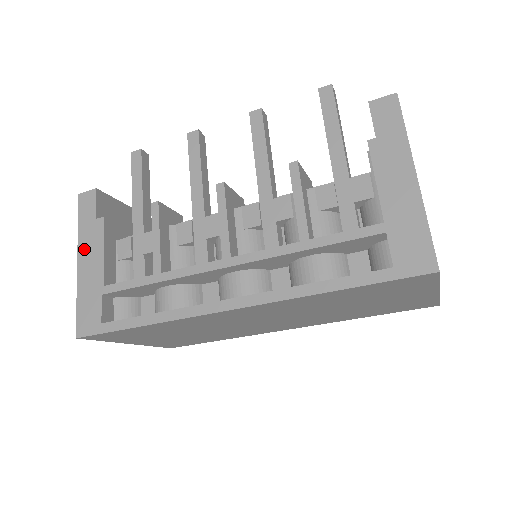
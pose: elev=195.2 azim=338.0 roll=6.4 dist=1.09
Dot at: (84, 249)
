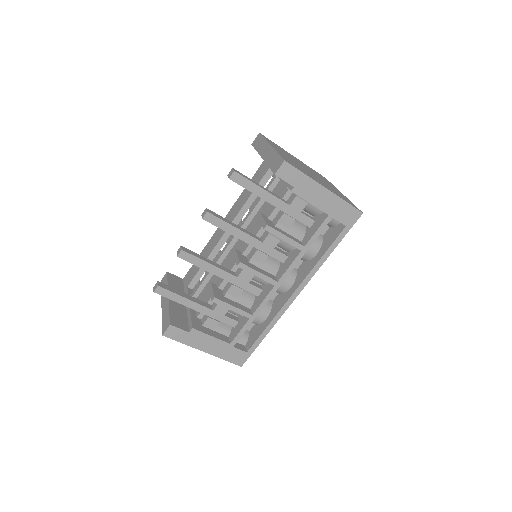
Dot at: (200, 346)
